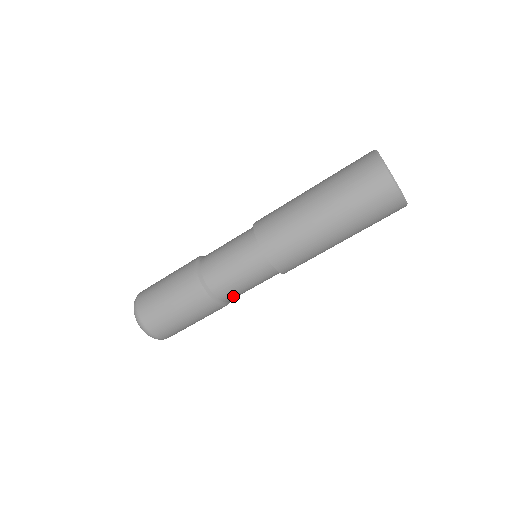
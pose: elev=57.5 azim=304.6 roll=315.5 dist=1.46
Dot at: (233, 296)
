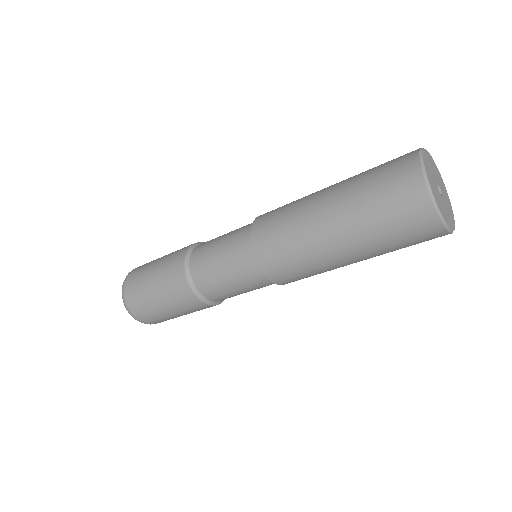
Dot at: occluded
